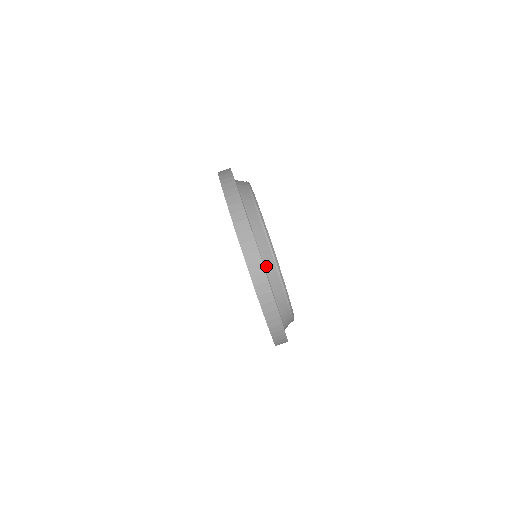
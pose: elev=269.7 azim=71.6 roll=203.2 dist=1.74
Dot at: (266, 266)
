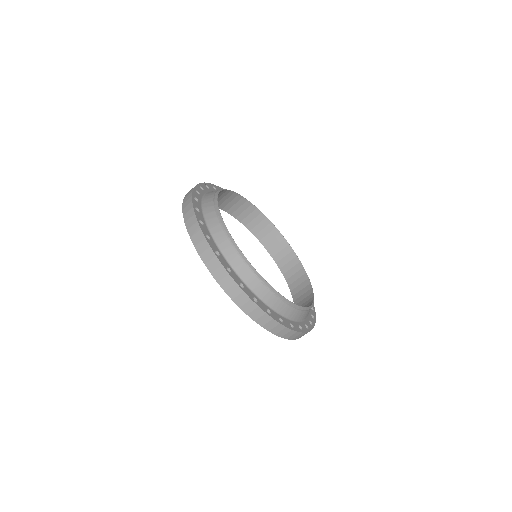
Dot at: (253, 289)
